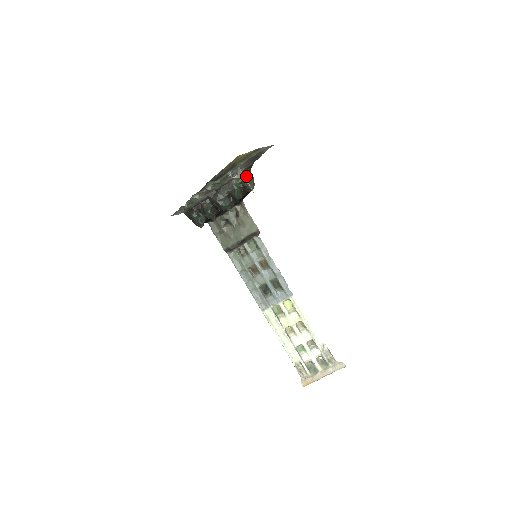
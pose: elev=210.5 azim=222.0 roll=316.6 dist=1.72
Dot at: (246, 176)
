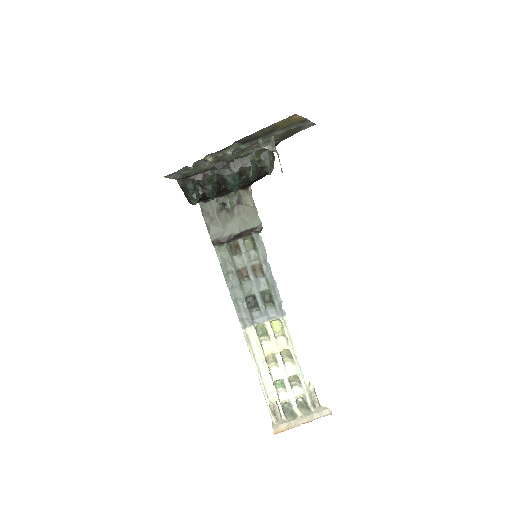
Dot at: (268, 154)
